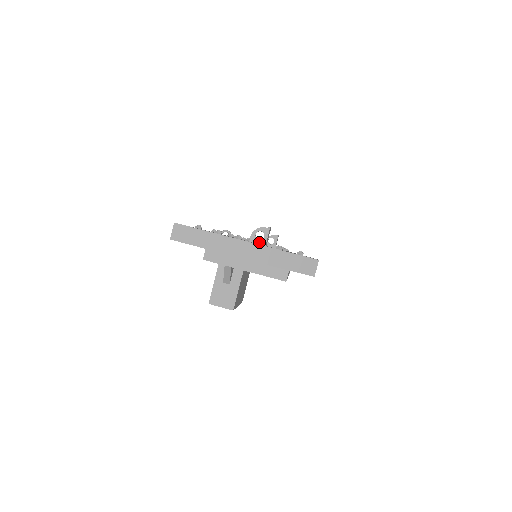
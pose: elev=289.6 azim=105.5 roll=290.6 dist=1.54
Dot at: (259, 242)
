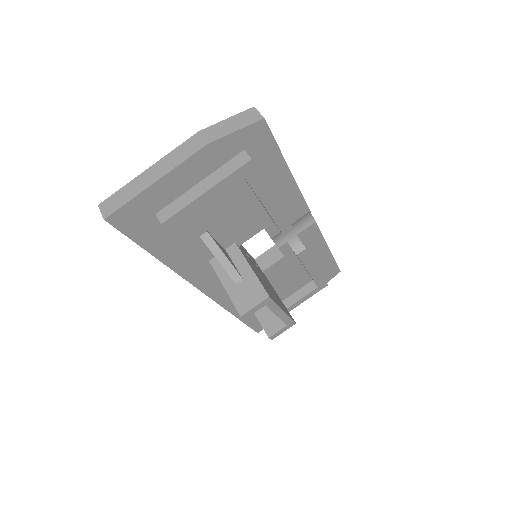
Dot at: occluded
